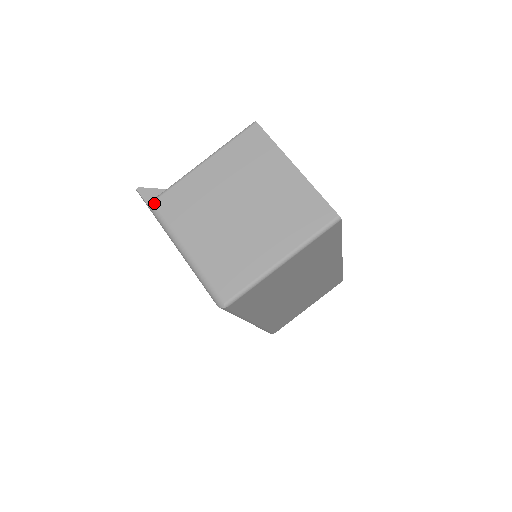
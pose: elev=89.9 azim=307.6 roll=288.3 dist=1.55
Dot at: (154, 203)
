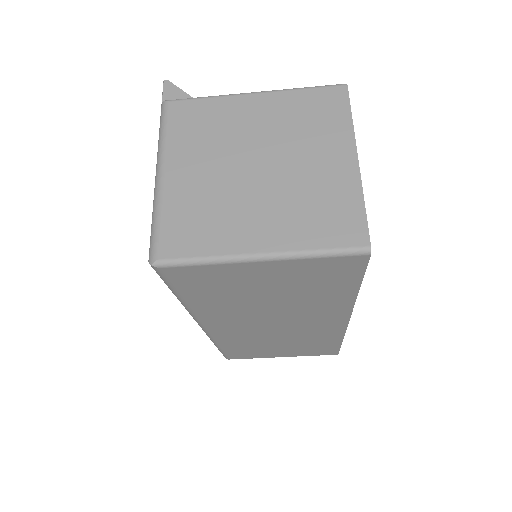
Dot at: (169, 103)
